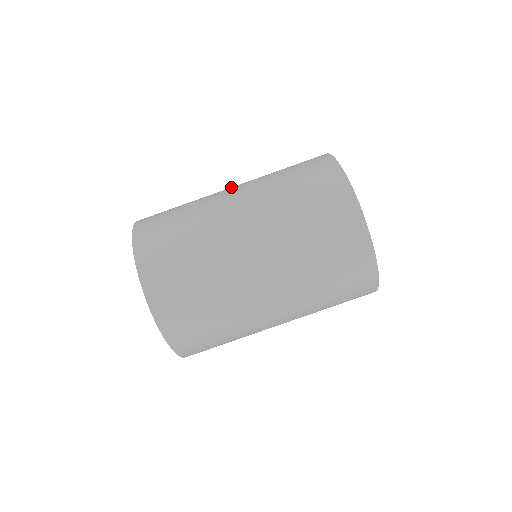
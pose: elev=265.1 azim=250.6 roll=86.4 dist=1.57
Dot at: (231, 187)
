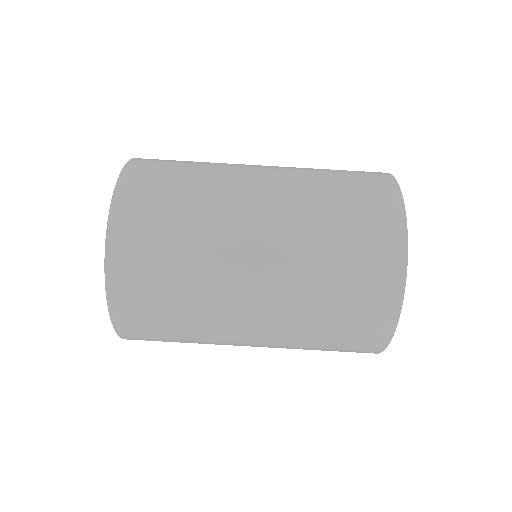
Dot at: occluded
